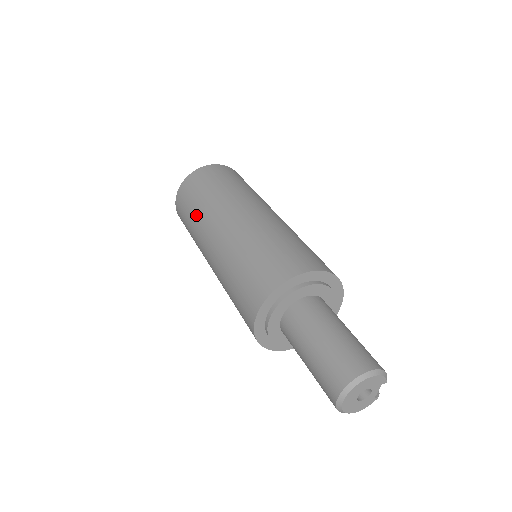
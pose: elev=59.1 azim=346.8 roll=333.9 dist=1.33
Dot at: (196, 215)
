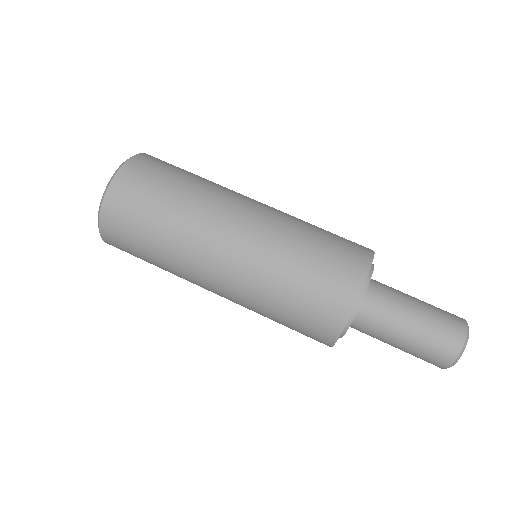
Dot at: (164, 251)
